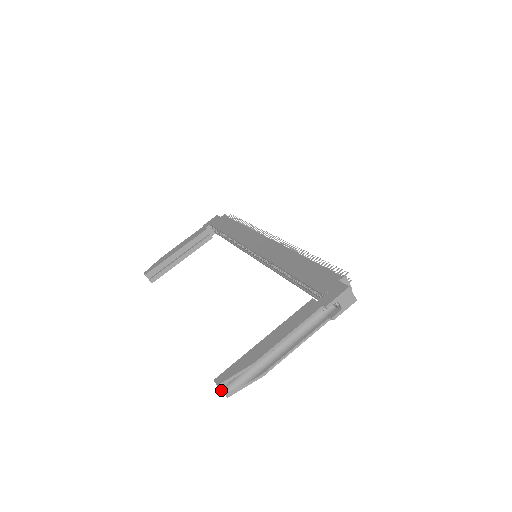
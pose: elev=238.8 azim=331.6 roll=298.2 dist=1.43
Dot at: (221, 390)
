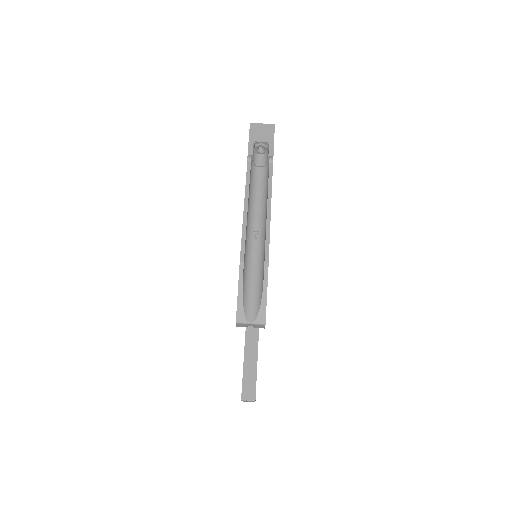
Dot at: (248, 324)
